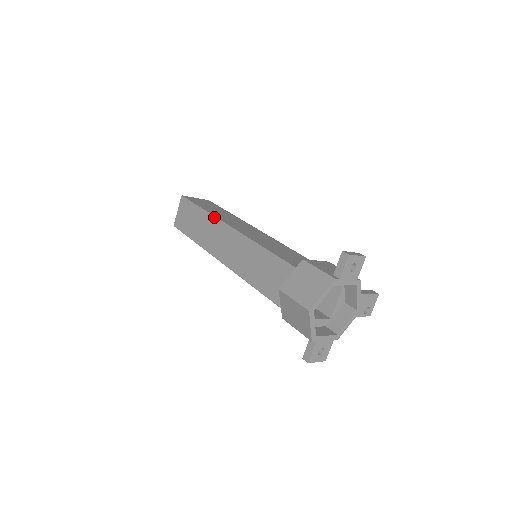
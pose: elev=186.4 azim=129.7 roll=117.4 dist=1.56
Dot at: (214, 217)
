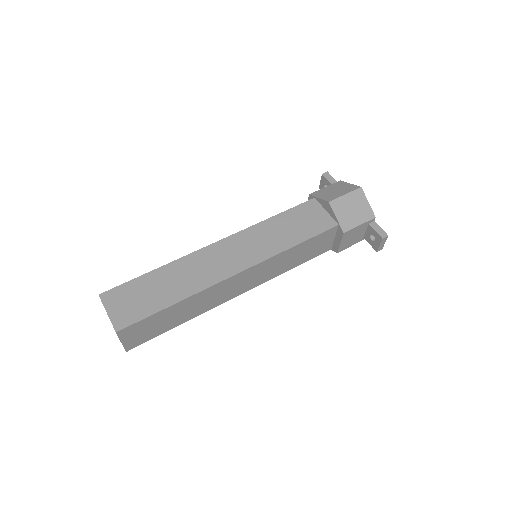
Dot at: (187, 256)
